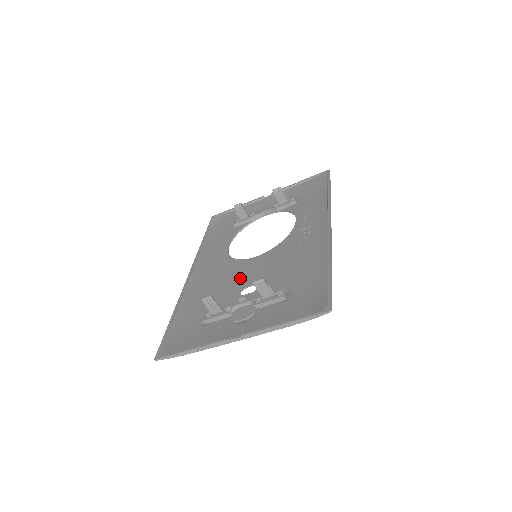
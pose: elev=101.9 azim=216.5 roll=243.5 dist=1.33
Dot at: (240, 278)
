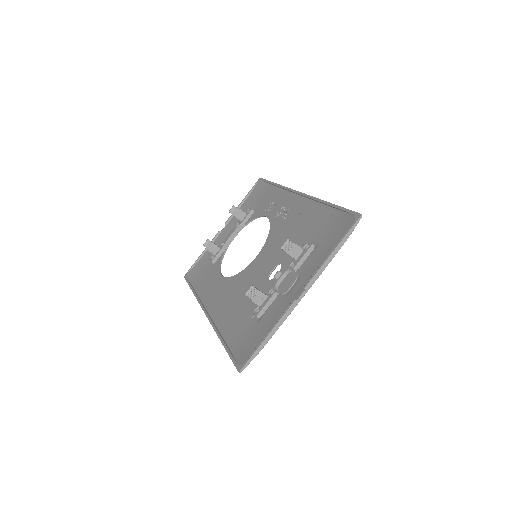
Dot at: (258, 275)
